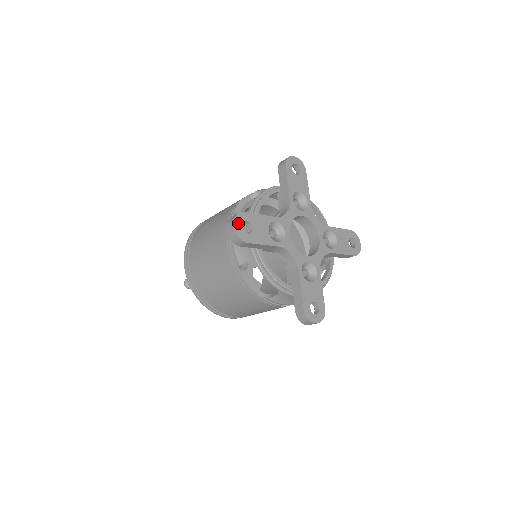
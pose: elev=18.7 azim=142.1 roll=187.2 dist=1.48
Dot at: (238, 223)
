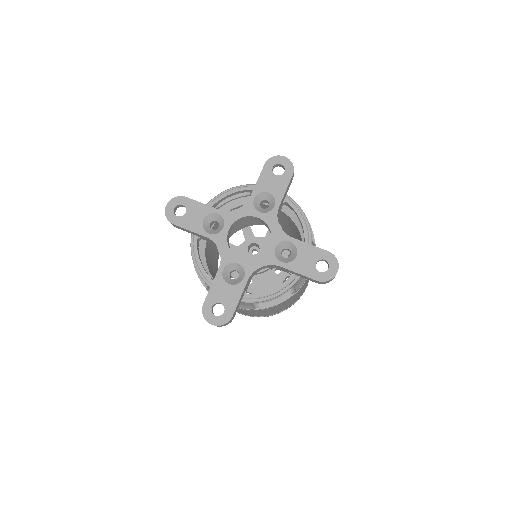
Dot at: (172, 204)
